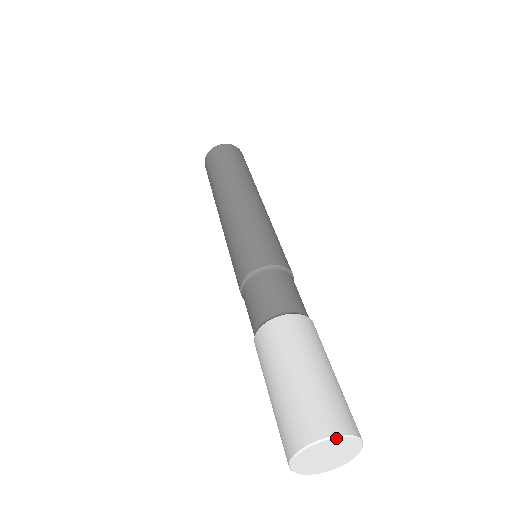
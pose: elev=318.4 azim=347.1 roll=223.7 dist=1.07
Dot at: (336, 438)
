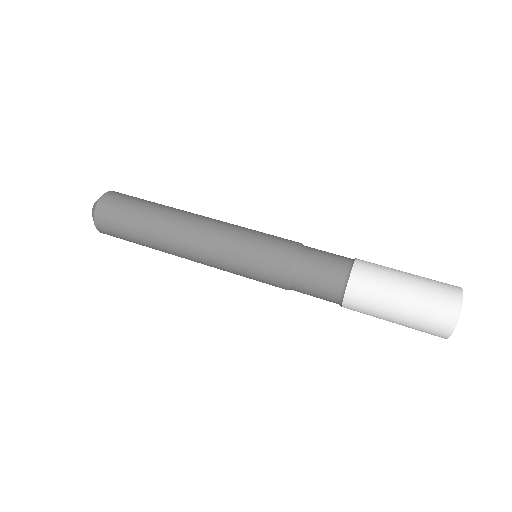
Dot at: occluded
